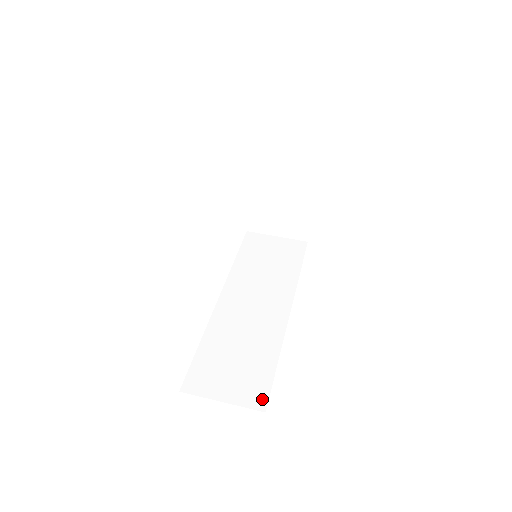
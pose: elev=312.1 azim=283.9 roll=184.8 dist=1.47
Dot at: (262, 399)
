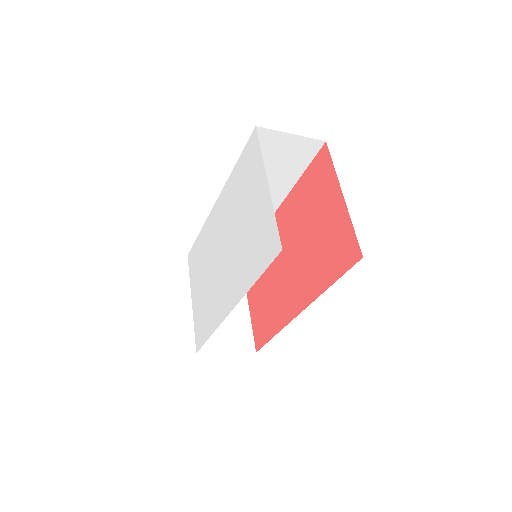
Dot at: occluded
